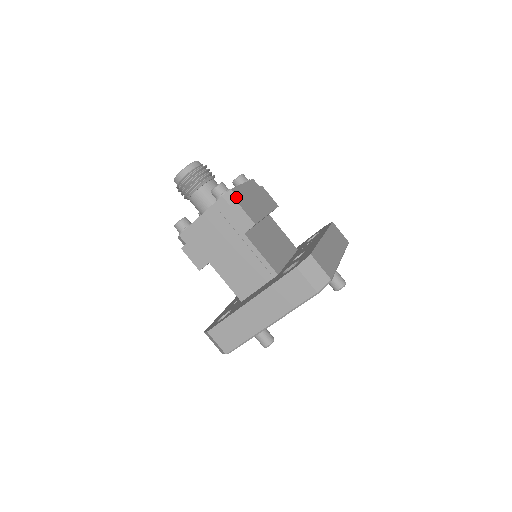
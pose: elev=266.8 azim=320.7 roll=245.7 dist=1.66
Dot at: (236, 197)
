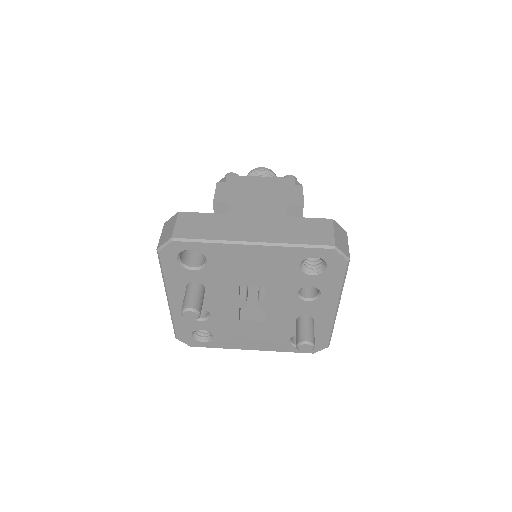
Dot at: occluded
